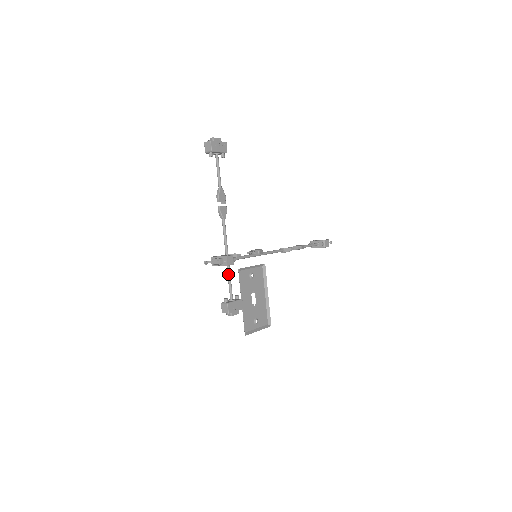
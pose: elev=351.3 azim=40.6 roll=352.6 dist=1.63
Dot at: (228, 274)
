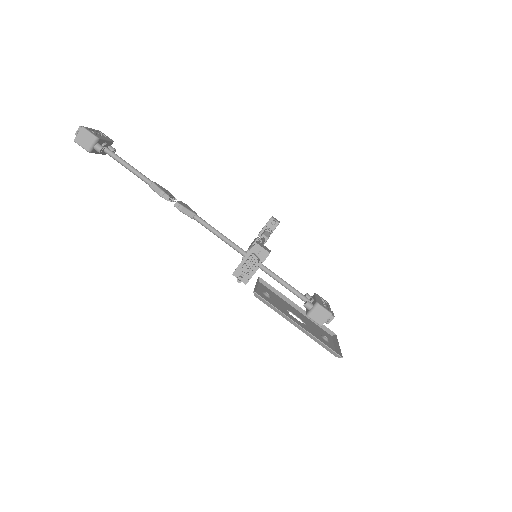
Dot at: (273, 275)
